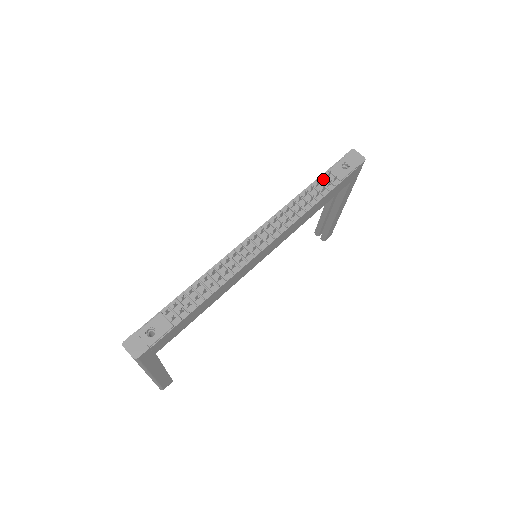
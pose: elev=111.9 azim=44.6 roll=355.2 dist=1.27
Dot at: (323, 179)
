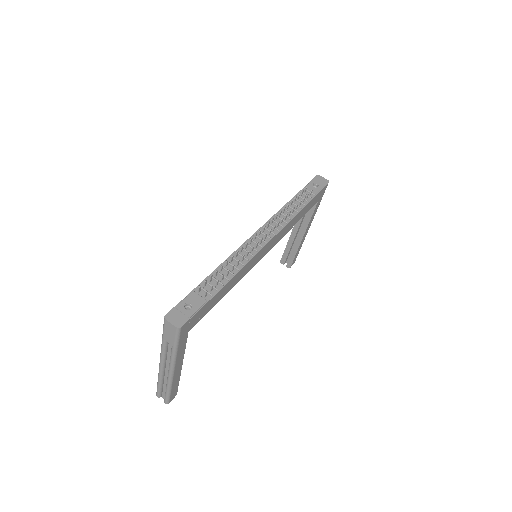
Dot at: (302, 194)
